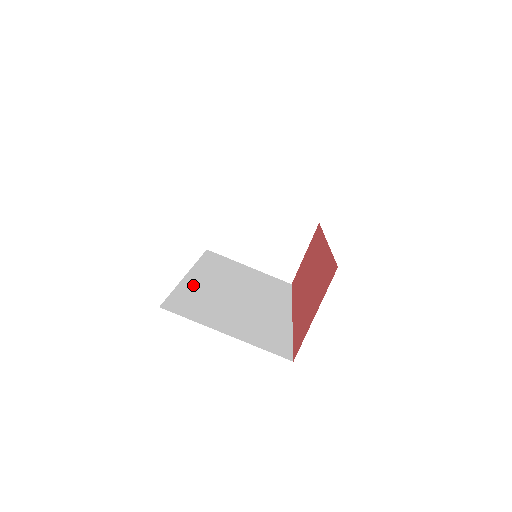
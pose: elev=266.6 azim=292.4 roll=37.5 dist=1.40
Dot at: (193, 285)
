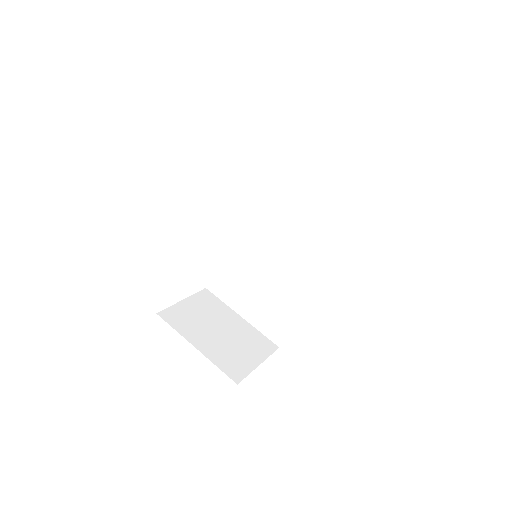
Dot at: occluded
